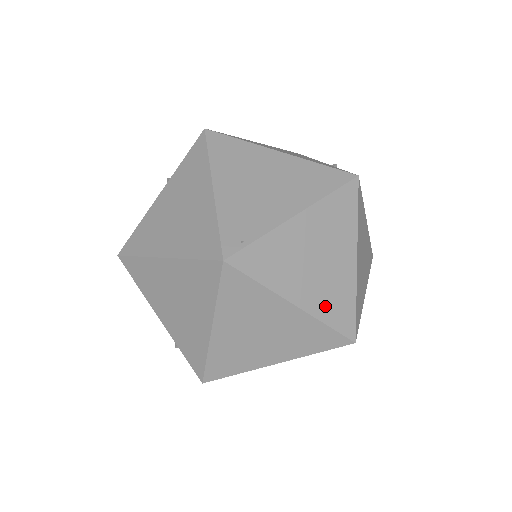
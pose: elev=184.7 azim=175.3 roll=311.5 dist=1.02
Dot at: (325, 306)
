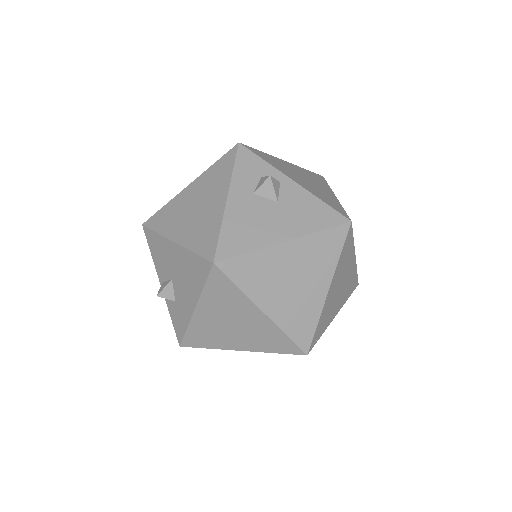
Dot at: occluded
